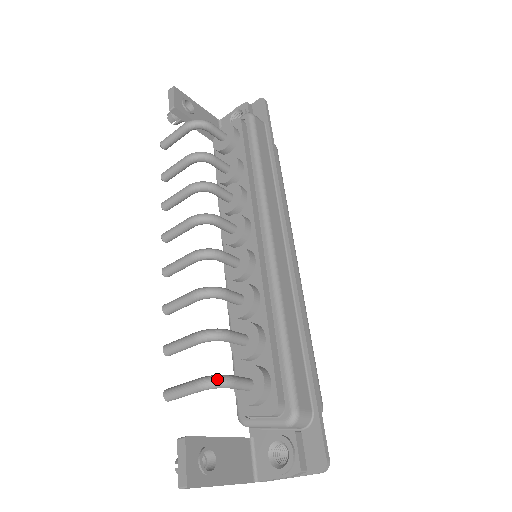
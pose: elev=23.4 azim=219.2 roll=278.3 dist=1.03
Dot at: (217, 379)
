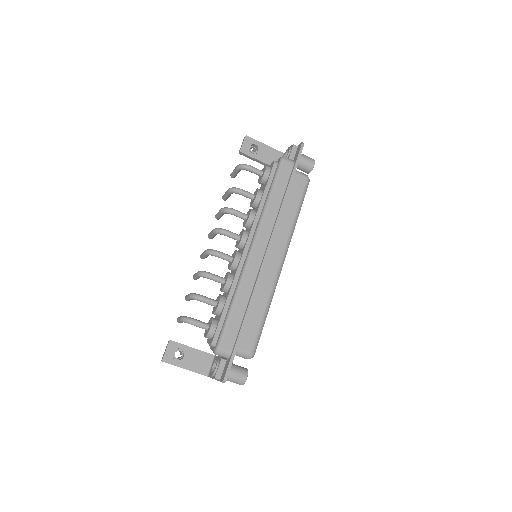
Dot at: (186, 319)
